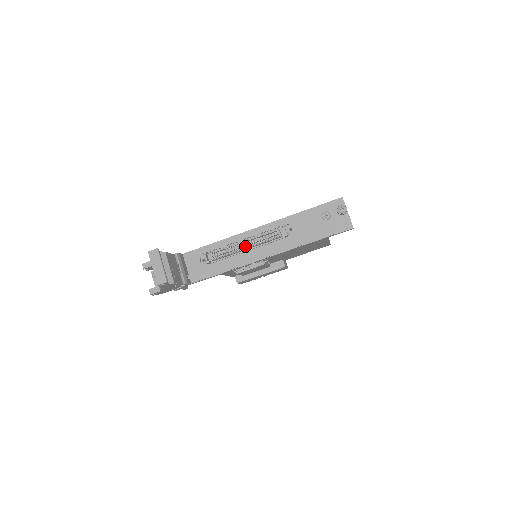
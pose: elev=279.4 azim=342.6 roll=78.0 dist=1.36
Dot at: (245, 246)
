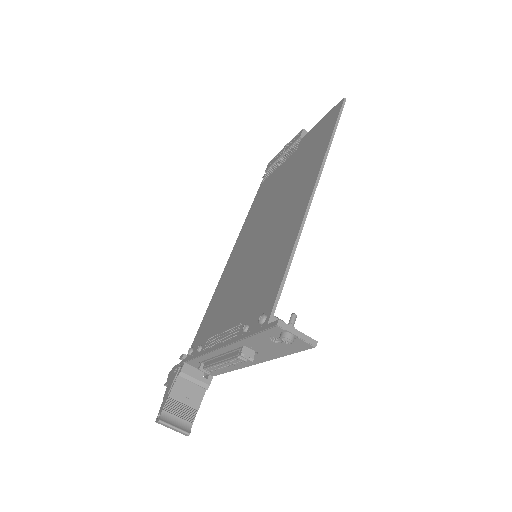
Dot at: (224, 367)
